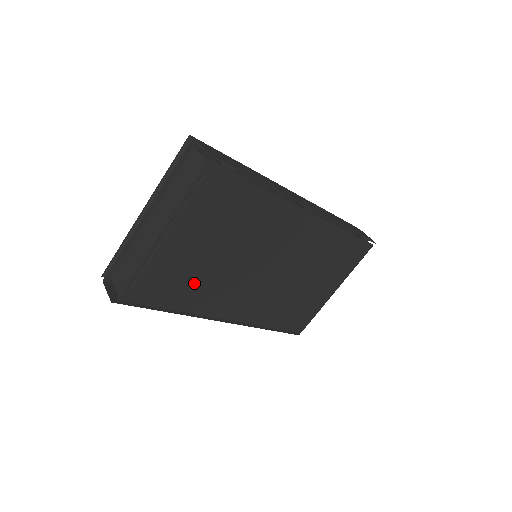
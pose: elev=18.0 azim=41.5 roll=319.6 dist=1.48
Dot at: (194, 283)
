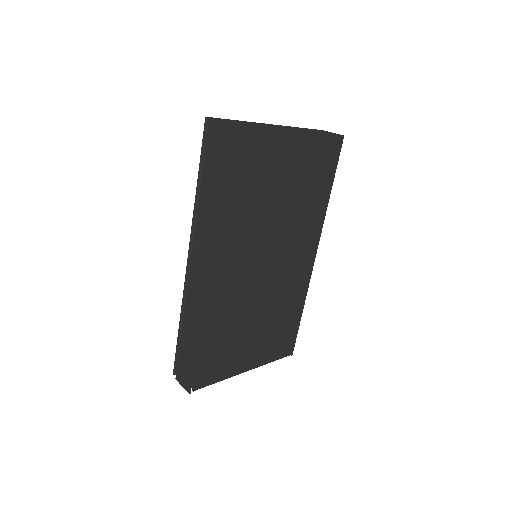
Dot at: (251, 200)
